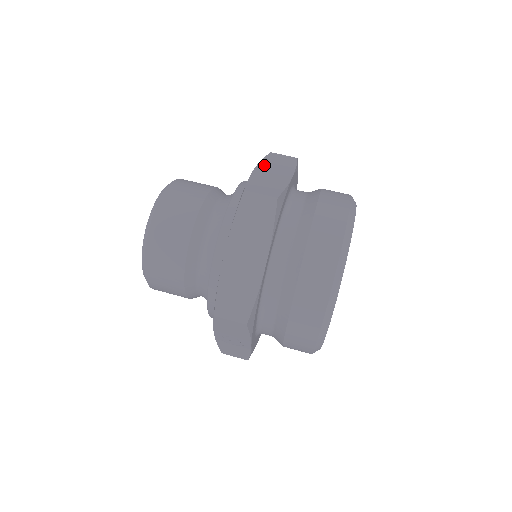
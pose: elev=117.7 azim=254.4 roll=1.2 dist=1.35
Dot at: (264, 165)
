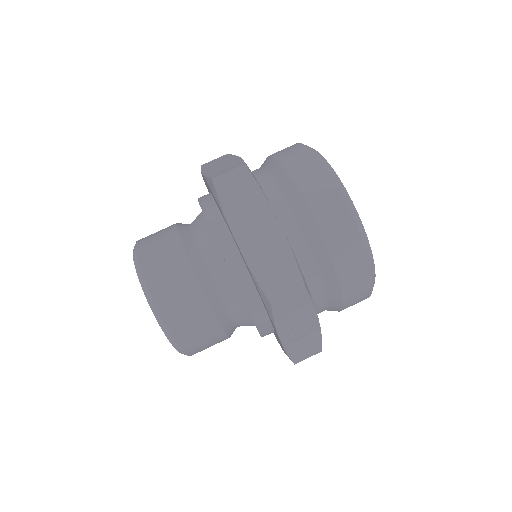
Dot at: (207, 168)
